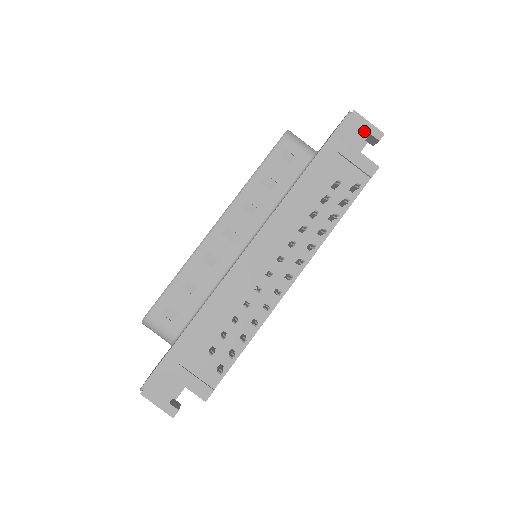
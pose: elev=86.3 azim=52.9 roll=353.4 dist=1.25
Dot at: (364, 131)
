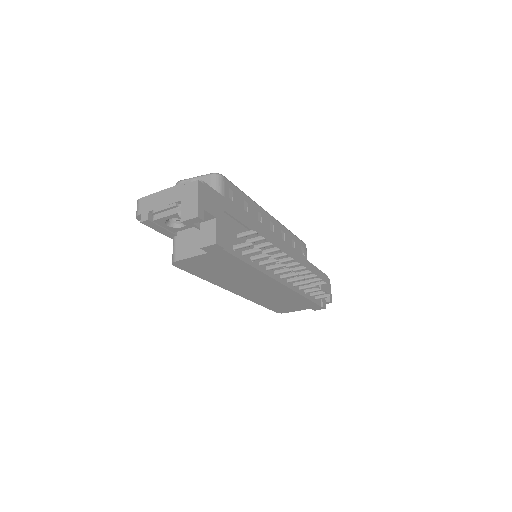
Dot at: (329, 290)
